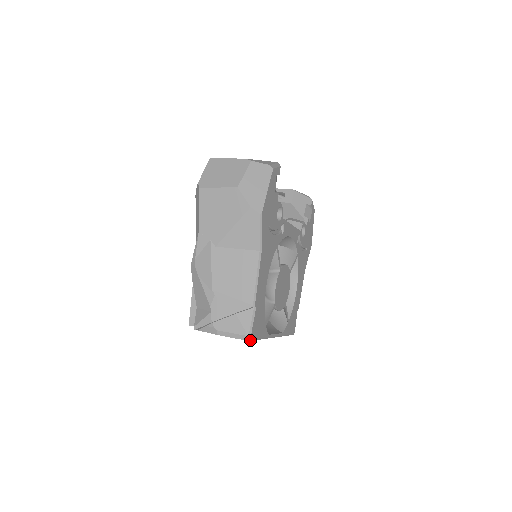
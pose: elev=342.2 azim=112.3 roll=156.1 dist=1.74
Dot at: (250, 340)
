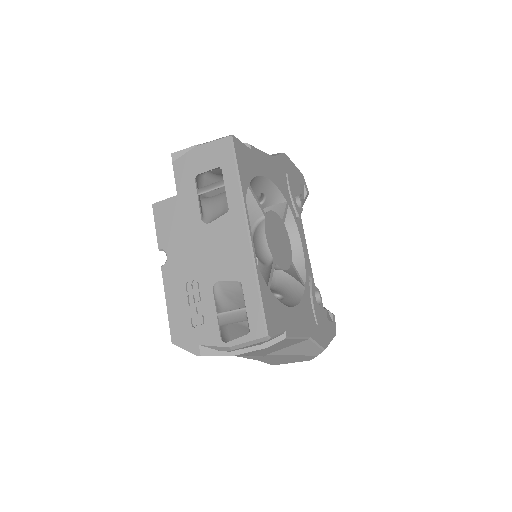
Dot at: (231, 137)
